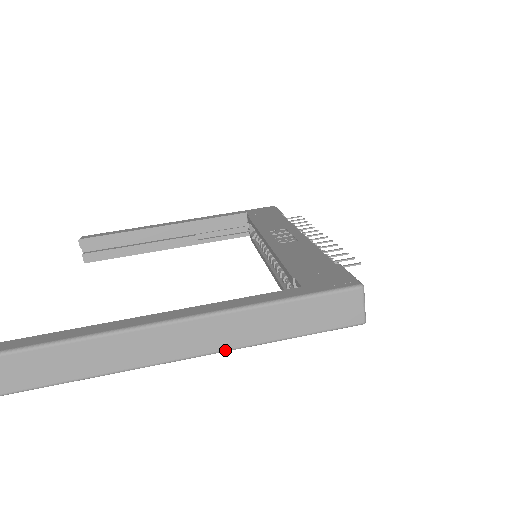
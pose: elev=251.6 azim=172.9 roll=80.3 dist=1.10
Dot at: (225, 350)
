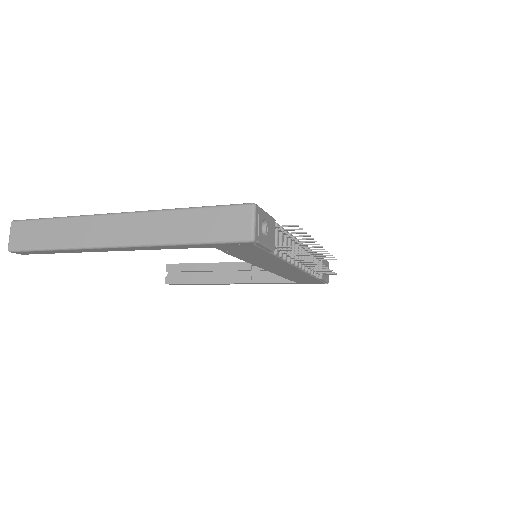
Dot at: (139, 244)
